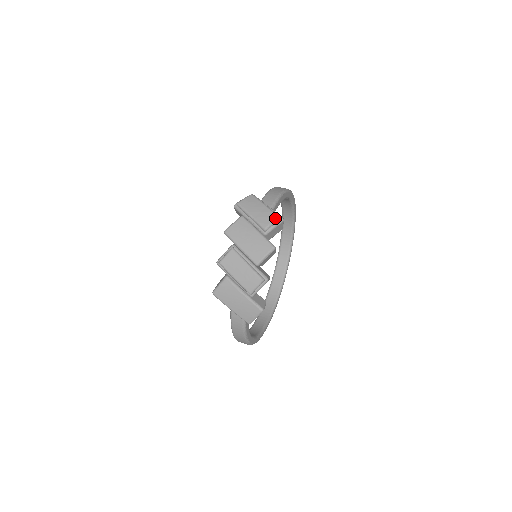
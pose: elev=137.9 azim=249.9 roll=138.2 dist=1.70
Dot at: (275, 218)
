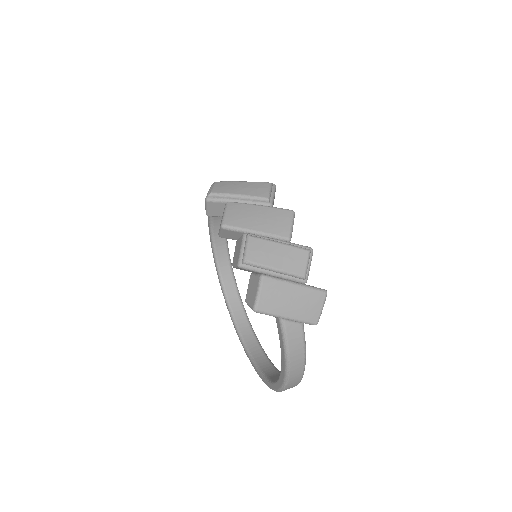
Dot at: (268, 185)
